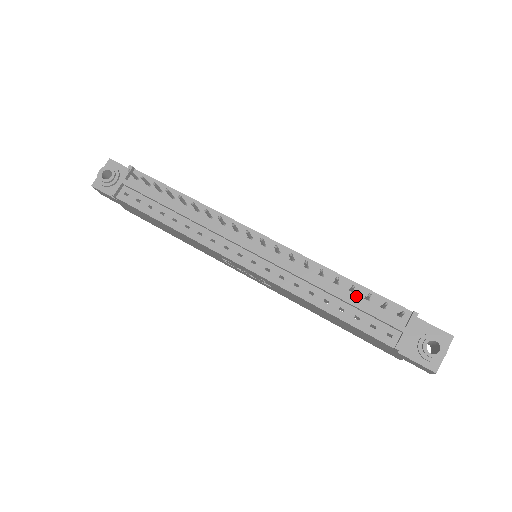
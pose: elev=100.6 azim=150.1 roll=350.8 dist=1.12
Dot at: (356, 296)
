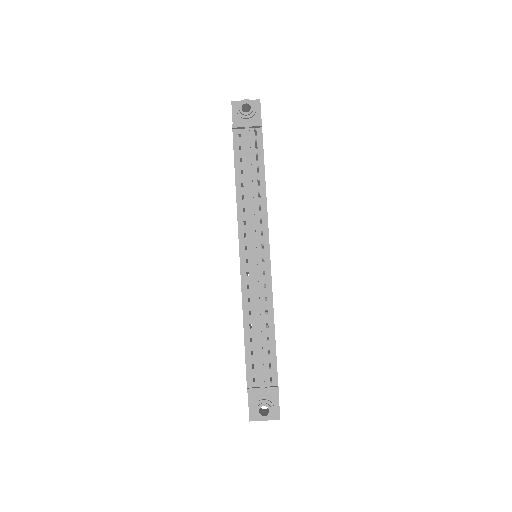
Dot at: (266, 344)
